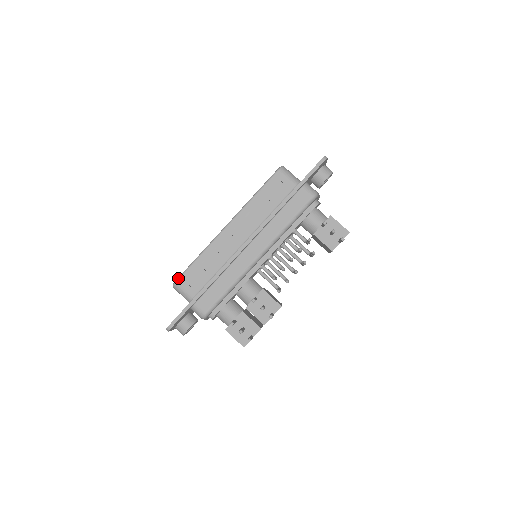
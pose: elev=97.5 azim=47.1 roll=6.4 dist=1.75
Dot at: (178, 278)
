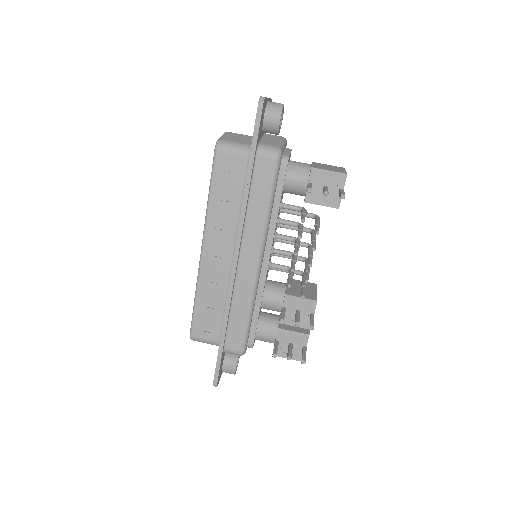
Dot at: (190, 331)
